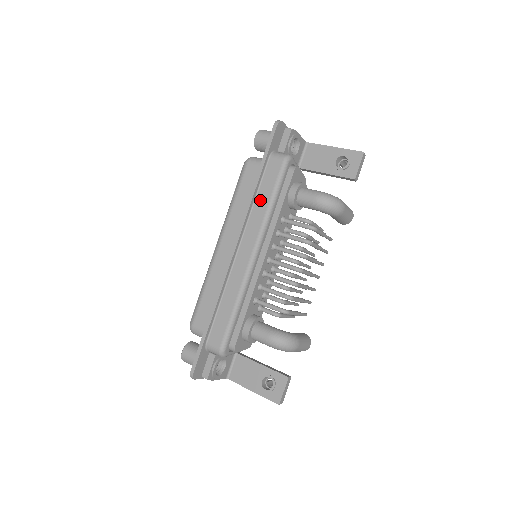
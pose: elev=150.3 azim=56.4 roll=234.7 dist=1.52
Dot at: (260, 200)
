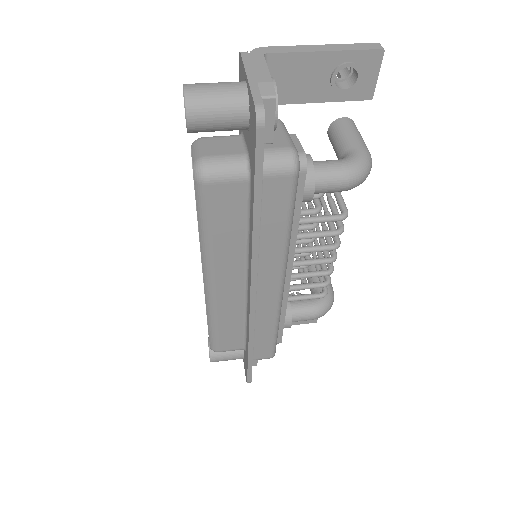
Dot at: (269, 236)
